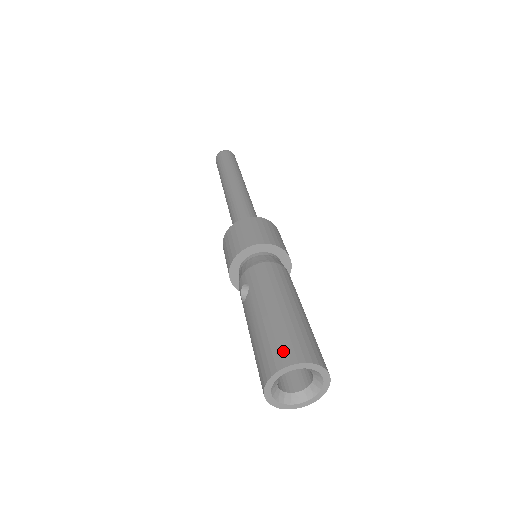
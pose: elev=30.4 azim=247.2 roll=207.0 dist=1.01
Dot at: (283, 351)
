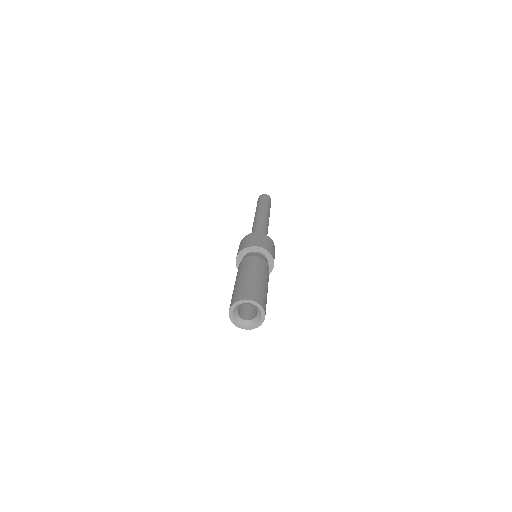
Dot at: (234, 298)
